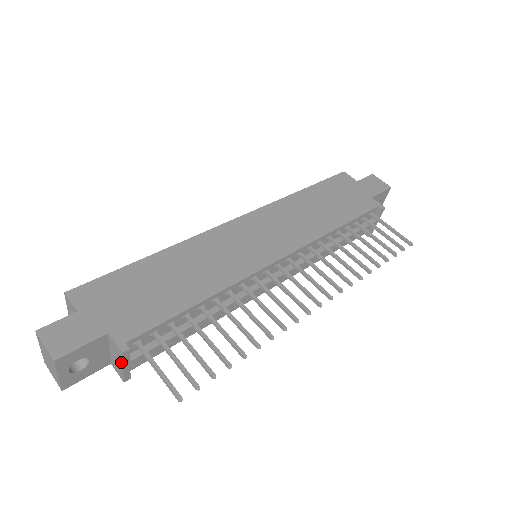
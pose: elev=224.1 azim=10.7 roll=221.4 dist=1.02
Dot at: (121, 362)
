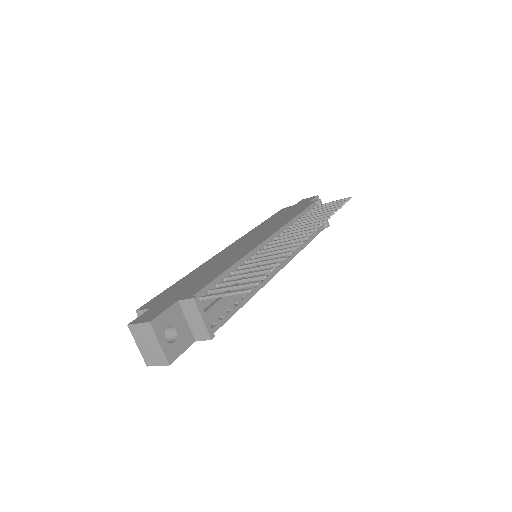
Dot at: (198, 314)
